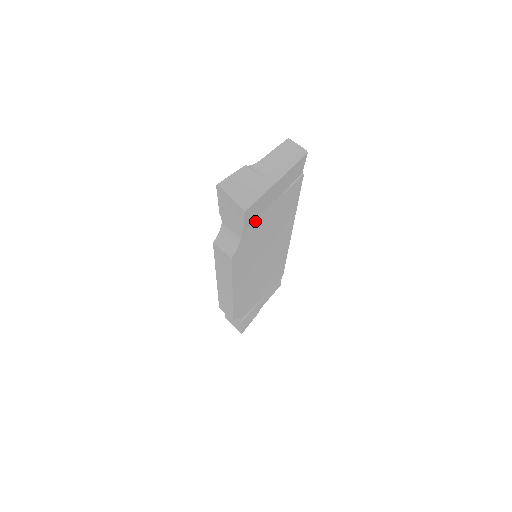
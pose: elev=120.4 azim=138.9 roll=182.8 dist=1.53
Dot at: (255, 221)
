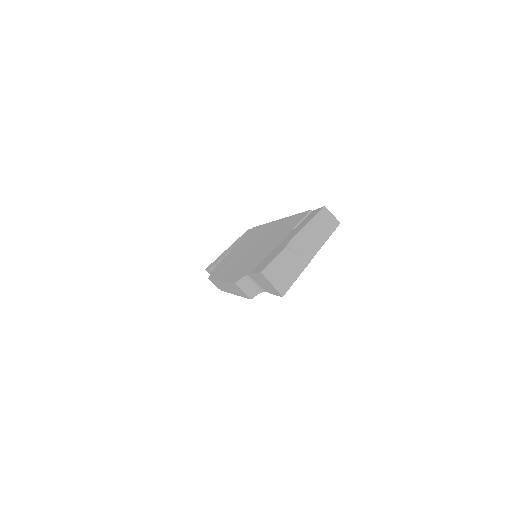
Dot at: occluded
